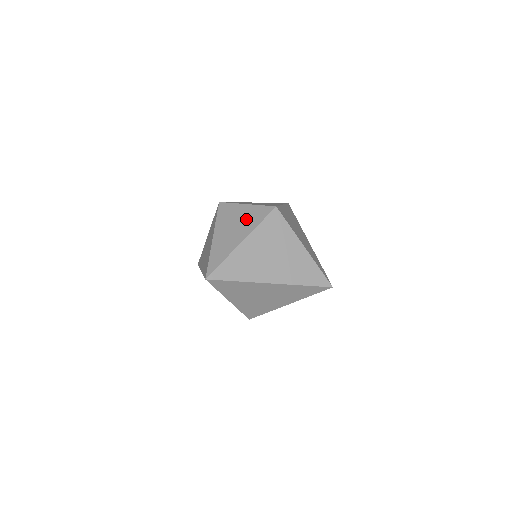
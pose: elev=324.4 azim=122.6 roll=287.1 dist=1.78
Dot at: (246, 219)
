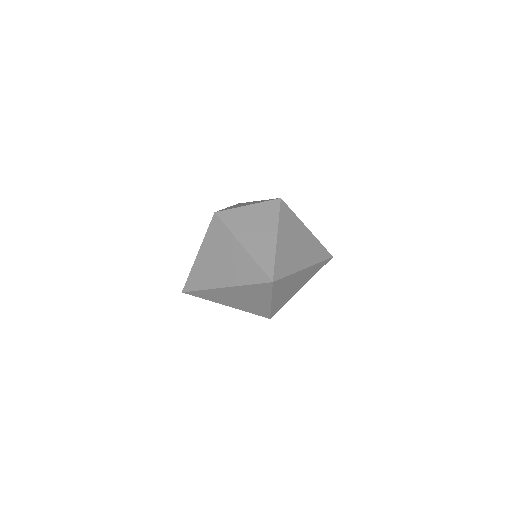
Dot at: (261, 217)
